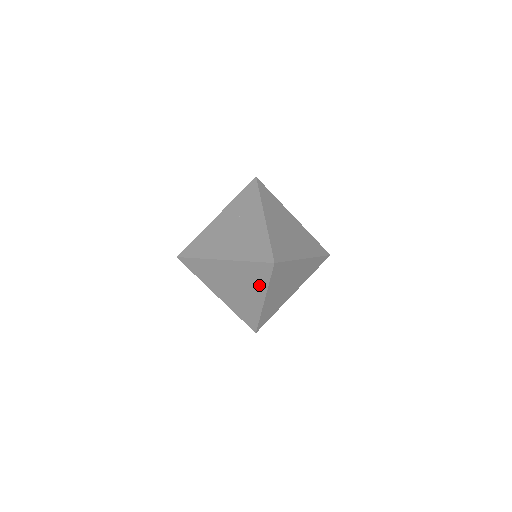
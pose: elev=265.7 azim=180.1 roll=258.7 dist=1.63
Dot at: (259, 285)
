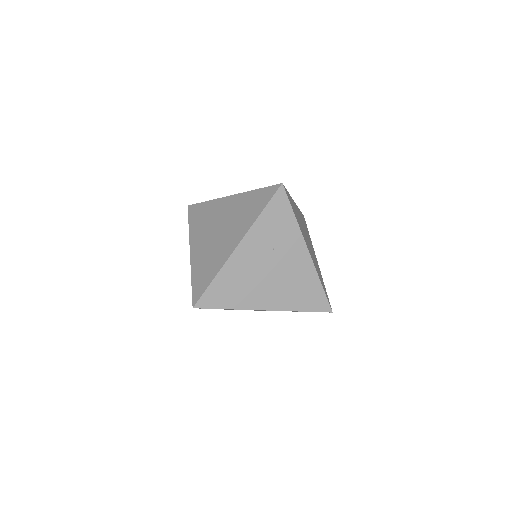
Dot at: occluded
